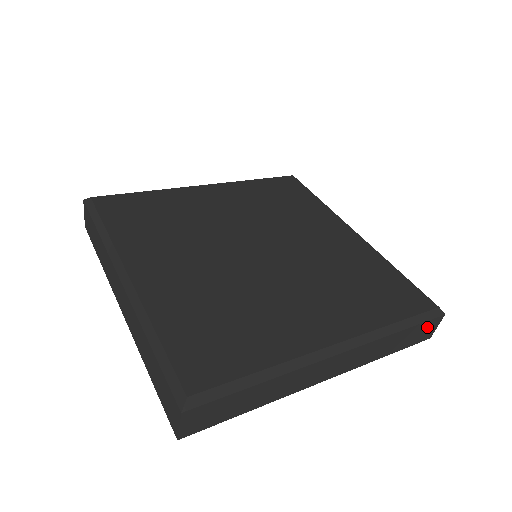
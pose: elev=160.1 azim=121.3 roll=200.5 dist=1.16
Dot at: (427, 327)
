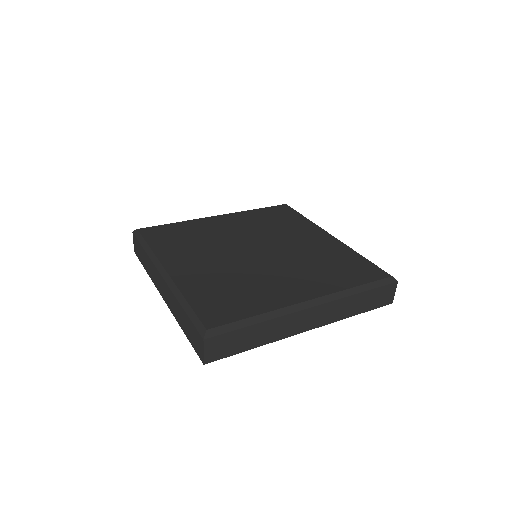
Dot at: (385, 292)
